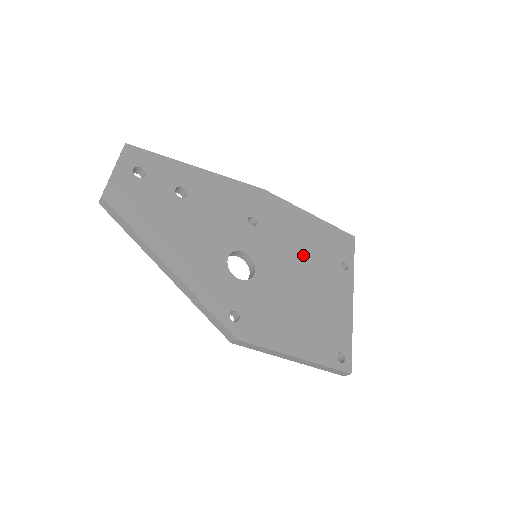
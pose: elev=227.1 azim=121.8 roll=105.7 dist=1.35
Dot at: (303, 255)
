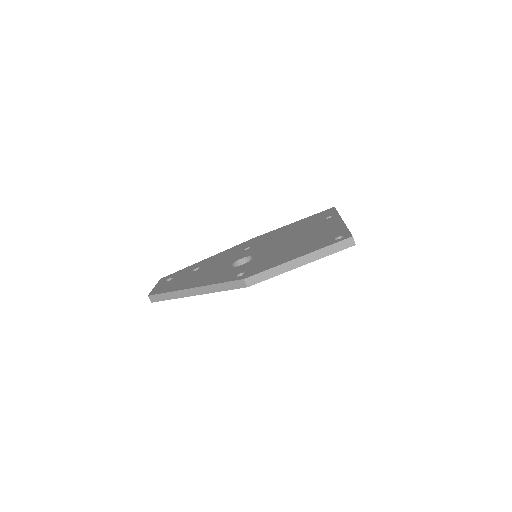
Dot at: (291, 234)
